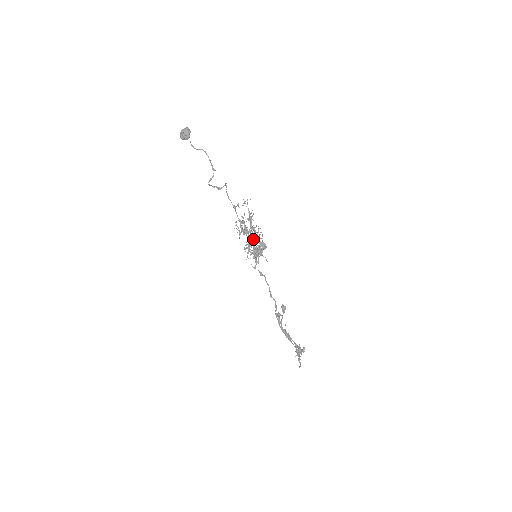
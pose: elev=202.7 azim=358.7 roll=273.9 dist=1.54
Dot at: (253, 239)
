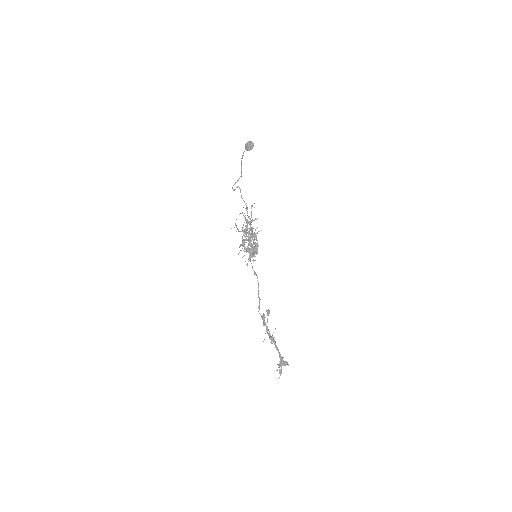
Dot at: occluded
